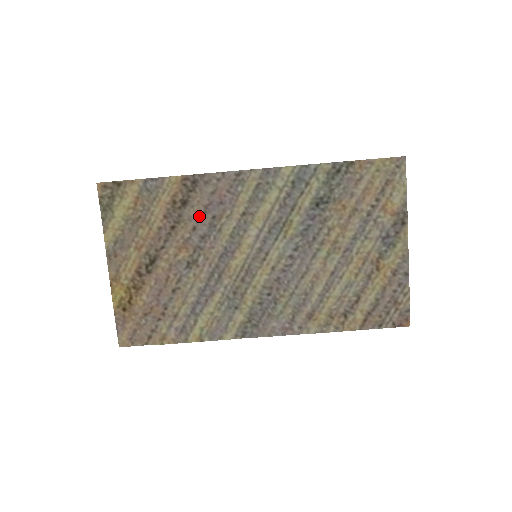
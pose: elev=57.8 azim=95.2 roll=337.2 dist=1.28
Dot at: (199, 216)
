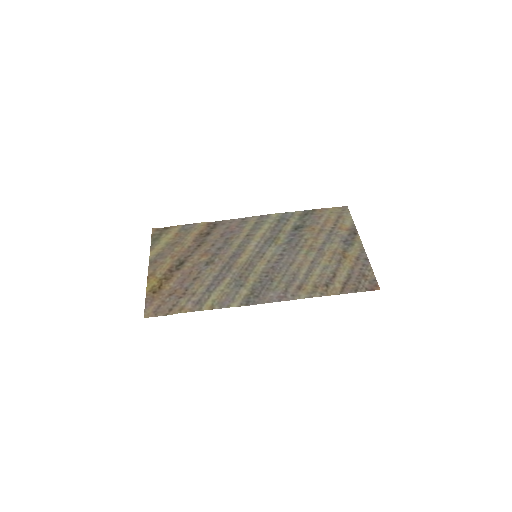
Dot at: (217, 239)
